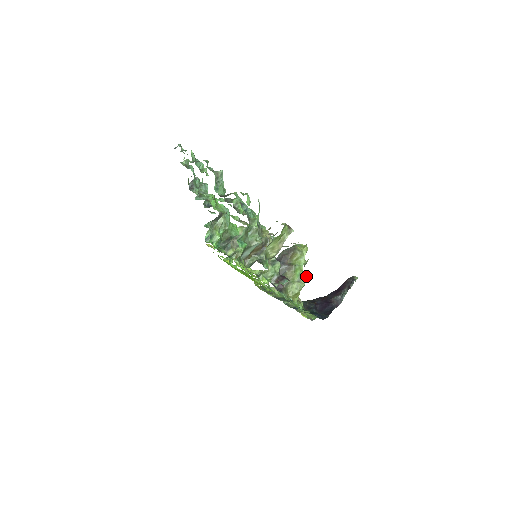
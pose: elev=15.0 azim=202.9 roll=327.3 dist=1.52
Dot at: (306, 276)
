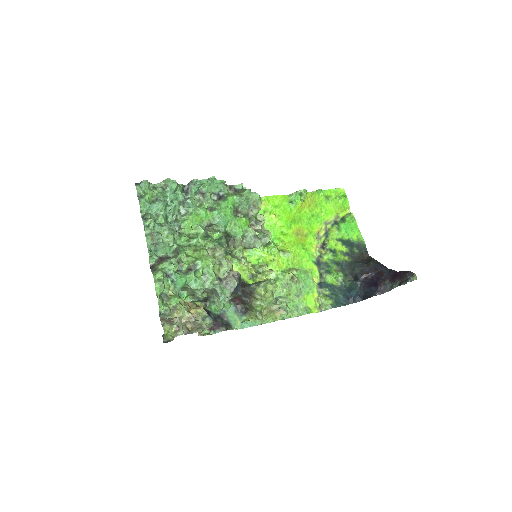
Dot at: (278, 306)
